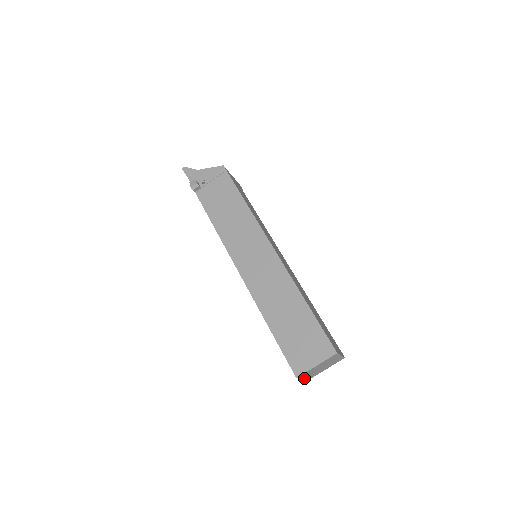
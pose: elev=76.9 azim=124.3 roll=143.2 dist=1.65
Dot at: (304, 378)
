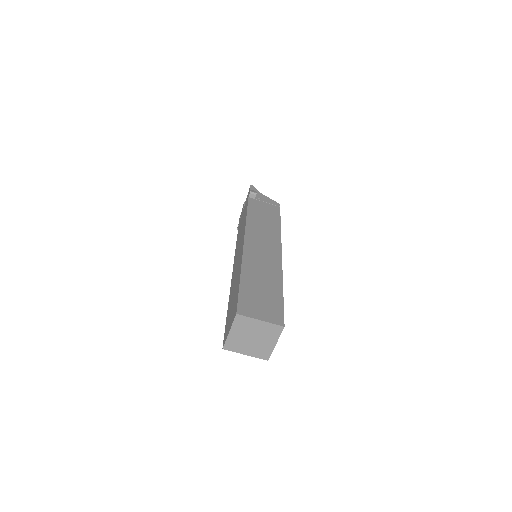
Dot at: (231, 333)
